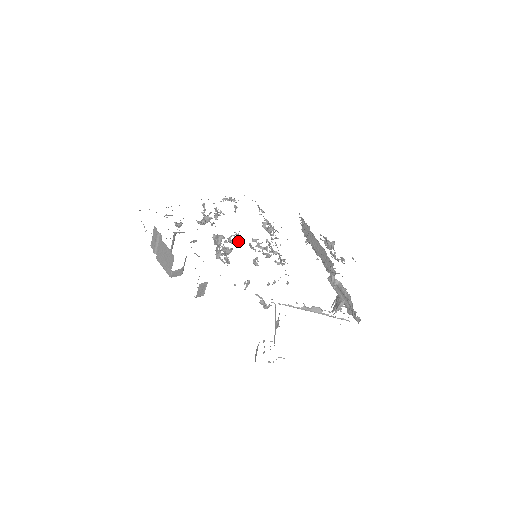
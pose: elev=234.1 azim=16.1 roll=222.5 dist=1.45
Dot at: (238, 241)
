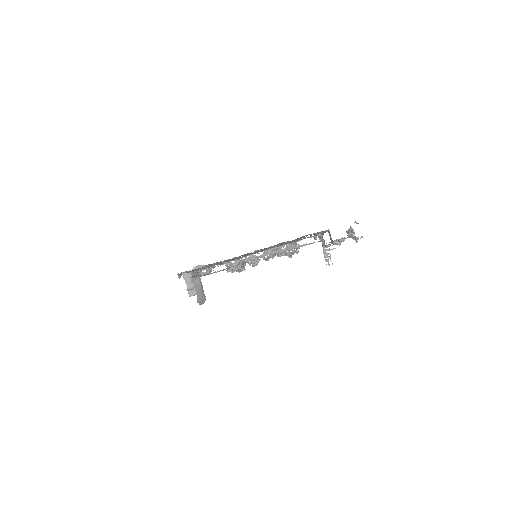
Dot at: occluded
